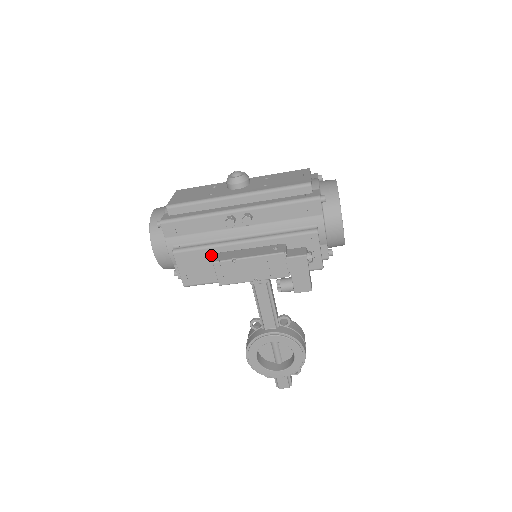
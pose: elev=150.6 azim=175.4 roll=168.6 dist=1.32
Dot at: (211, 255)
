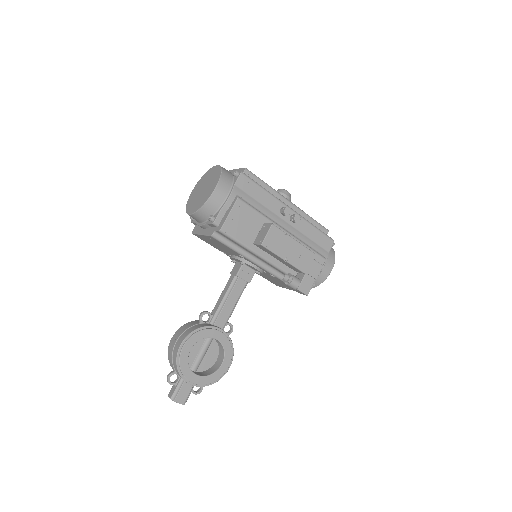
Dot at: (260, 222)
